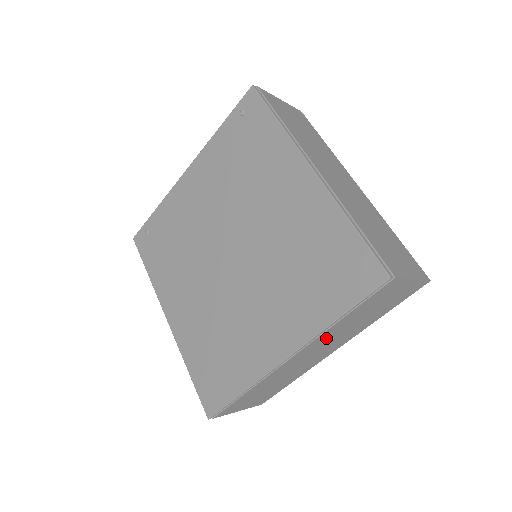
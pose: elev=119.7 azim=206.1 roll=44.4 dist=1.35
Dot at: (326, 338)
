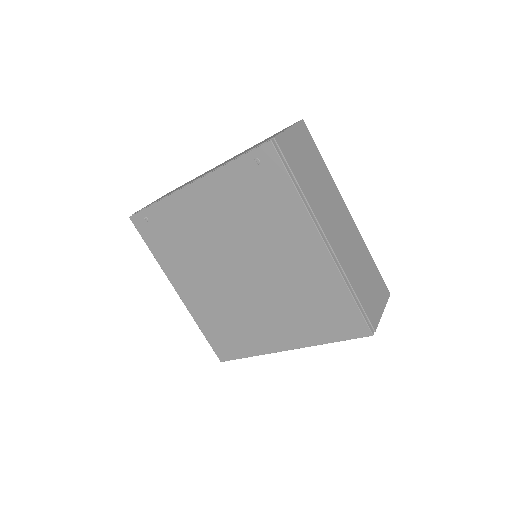
Dot at: occluded
